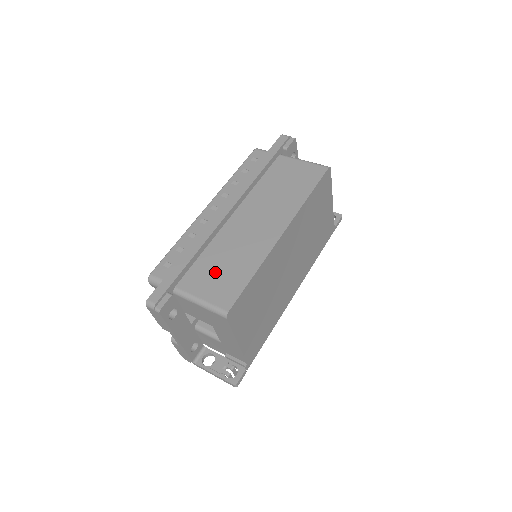
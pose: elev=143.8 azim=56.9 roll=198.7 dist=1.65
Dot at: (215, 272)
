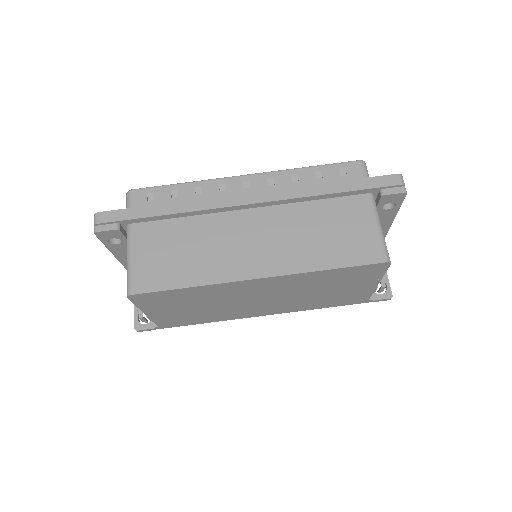
Dot at: (168, 247)
